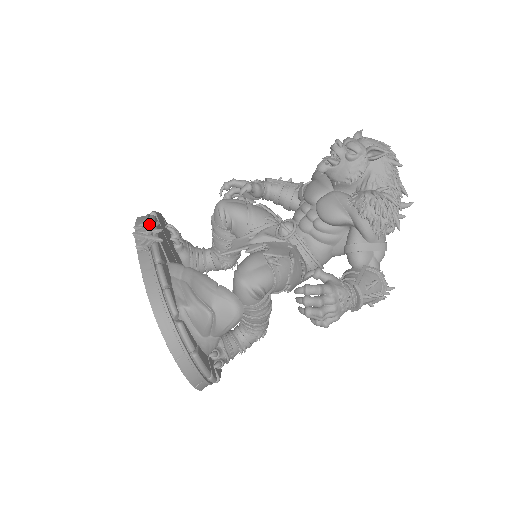
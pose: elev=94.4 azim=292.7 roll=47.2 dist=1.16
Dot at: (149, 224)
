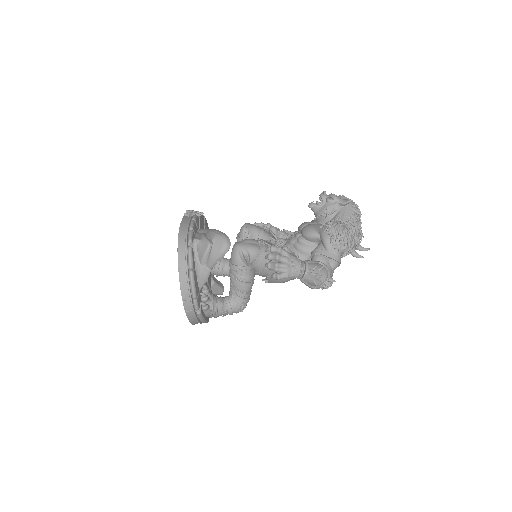
Dot at: (198, 211)
